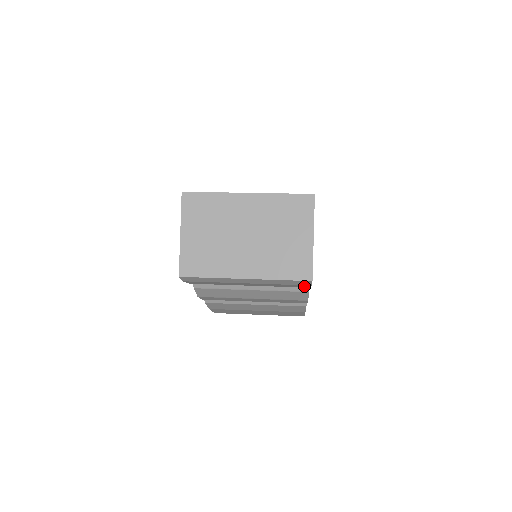
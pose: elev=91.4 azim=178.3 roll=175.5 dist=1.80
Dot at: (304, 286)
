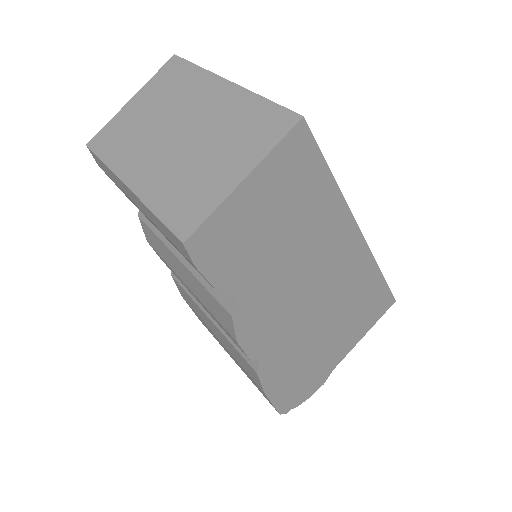
Dot at: occluded
